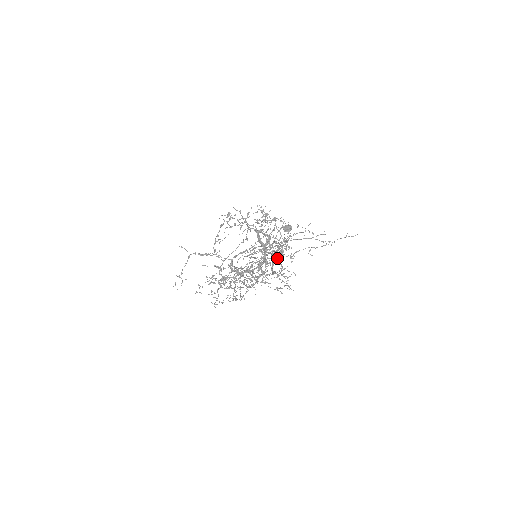
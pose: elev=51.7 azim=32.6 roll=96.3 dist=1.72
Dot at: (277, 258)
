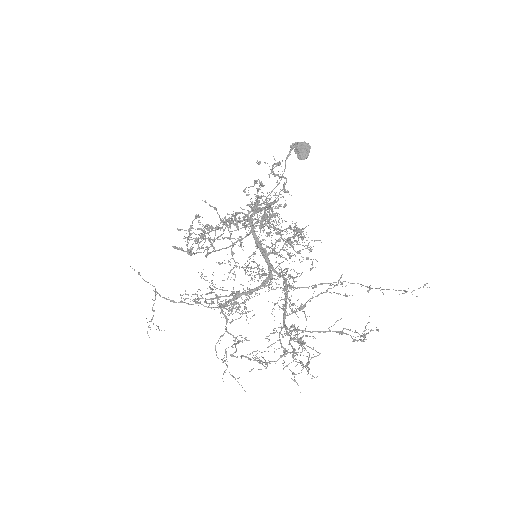
Dot at: (289, 288)
